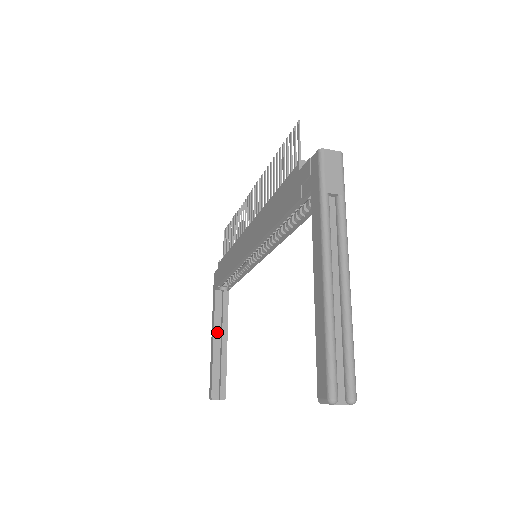
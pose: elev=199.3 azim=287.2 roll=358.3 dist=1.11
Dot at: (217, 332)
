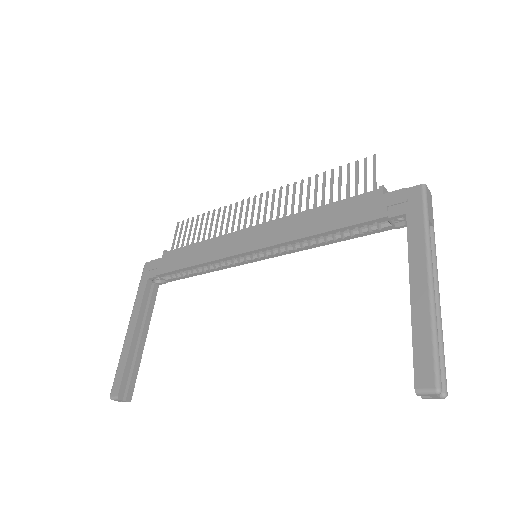
Dot at: (139, 325)
